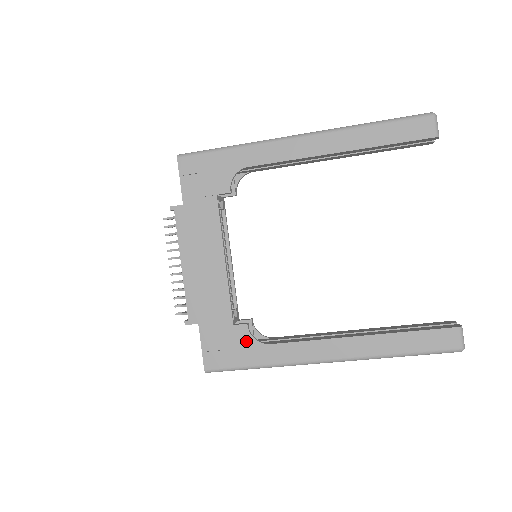
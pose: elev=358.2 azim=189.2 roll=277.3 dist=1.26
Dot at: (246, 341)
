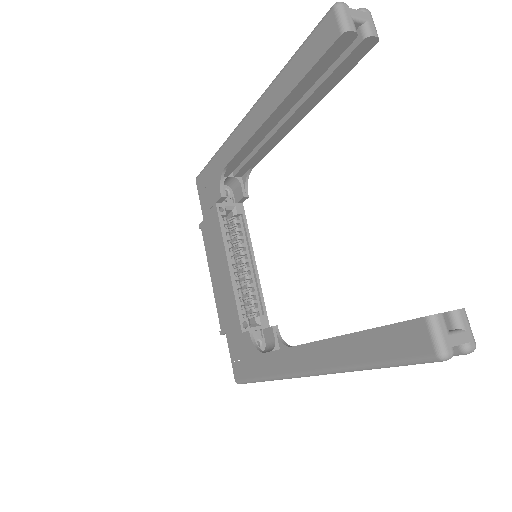
Dot at: (251, 350)
